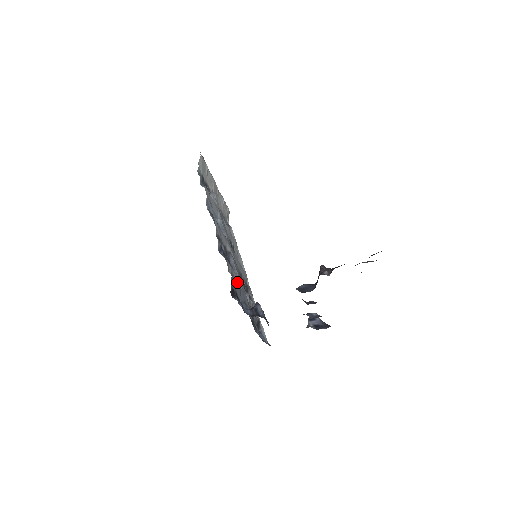
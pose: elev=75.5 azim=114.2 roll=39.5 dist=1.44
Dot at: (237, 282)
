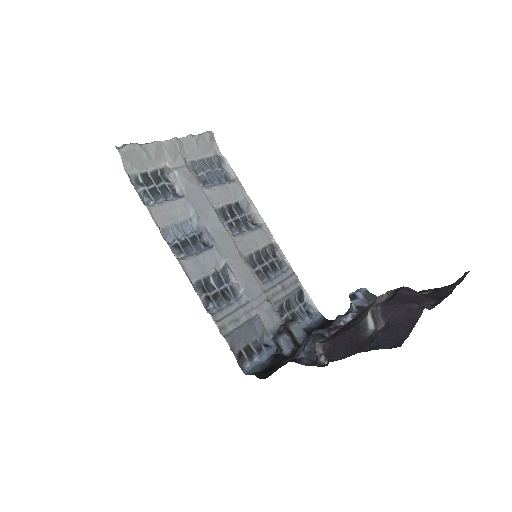
Dot at: (243, 330)
